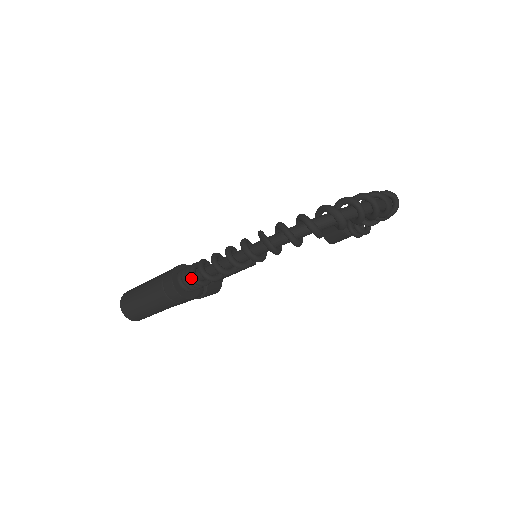
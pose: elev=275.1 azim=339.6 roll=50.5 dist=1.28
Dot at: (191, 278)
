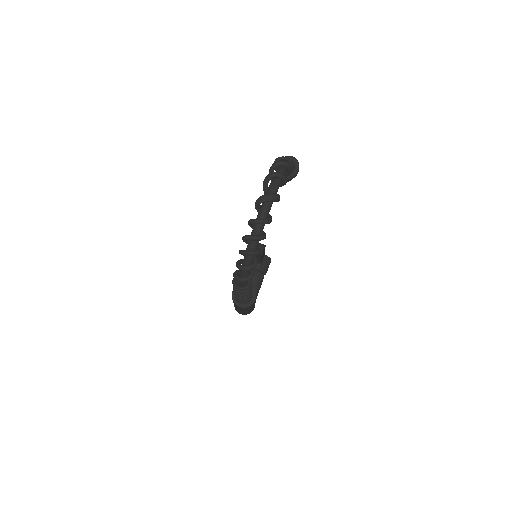
Dot at: (241, 302)
